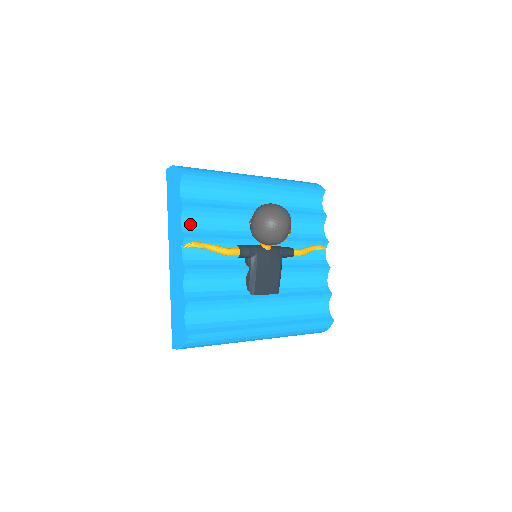
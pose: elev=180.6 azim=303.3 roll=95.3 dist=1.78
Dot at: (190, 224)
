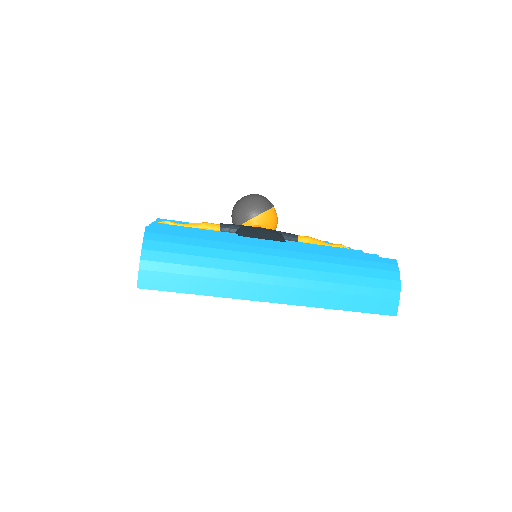
Dot at: occluded
